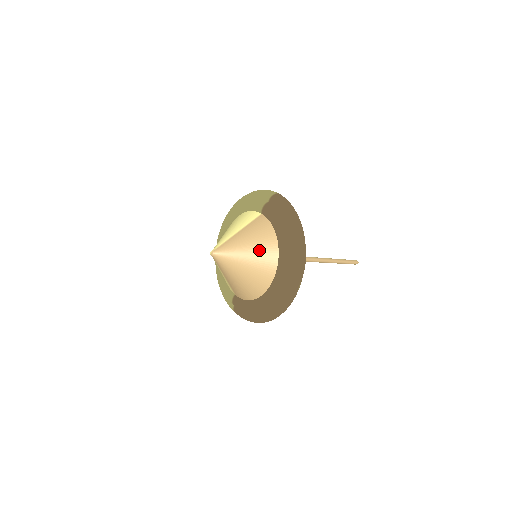
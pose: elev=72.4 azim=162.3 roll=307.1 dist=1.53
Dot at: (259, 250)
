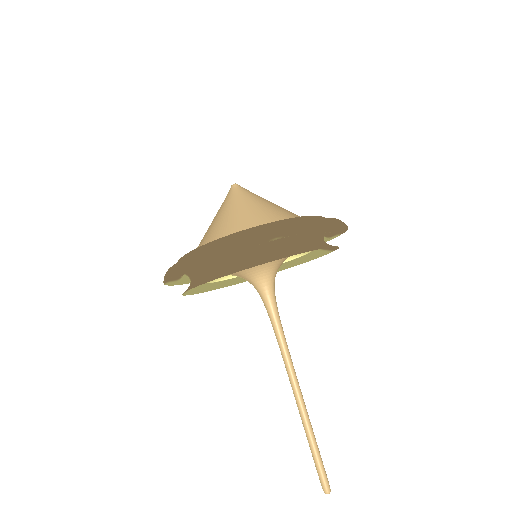
Dot at: (277, 209)
